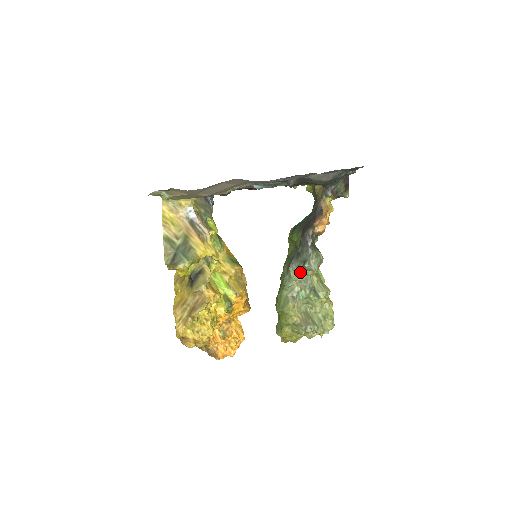
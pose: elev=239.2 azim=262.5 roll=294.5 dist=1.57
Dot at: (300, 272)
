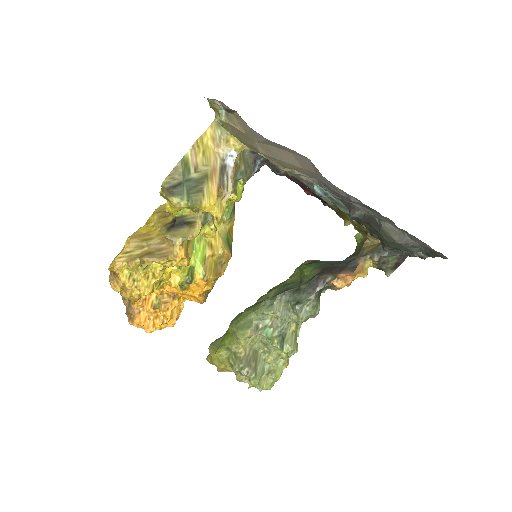
Dot at: (285, 308)
